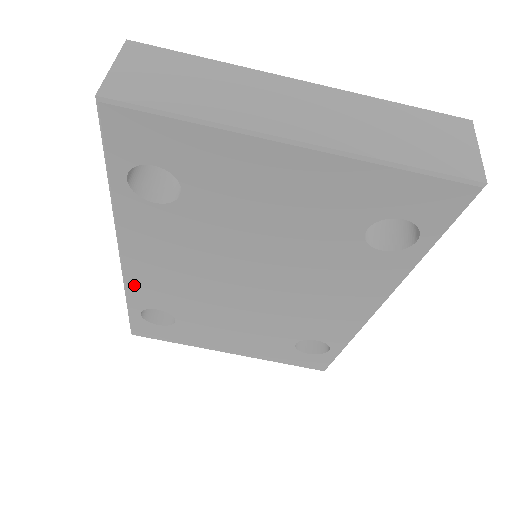
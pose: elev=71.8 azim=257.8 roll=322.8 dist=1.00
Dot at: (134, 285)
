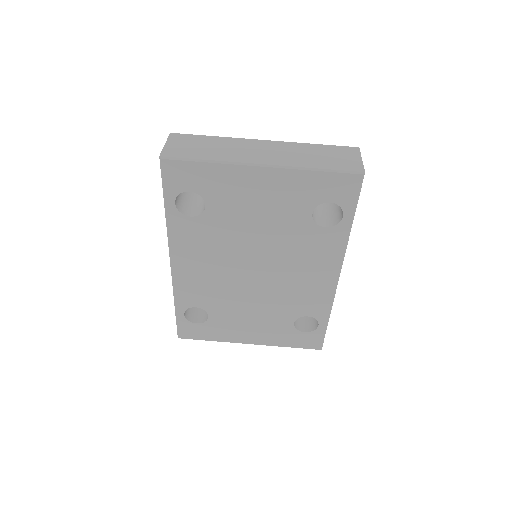
Dot at: (180, 287)
